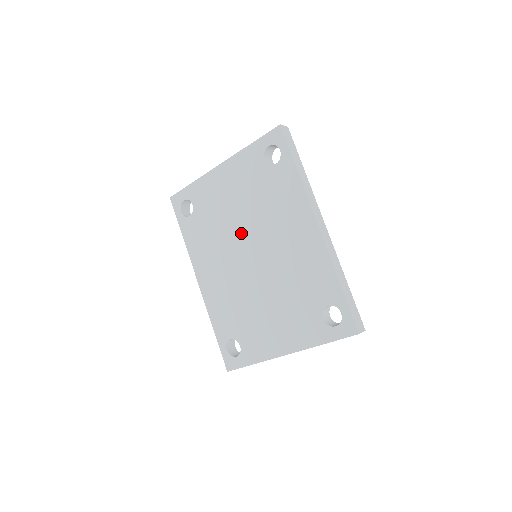
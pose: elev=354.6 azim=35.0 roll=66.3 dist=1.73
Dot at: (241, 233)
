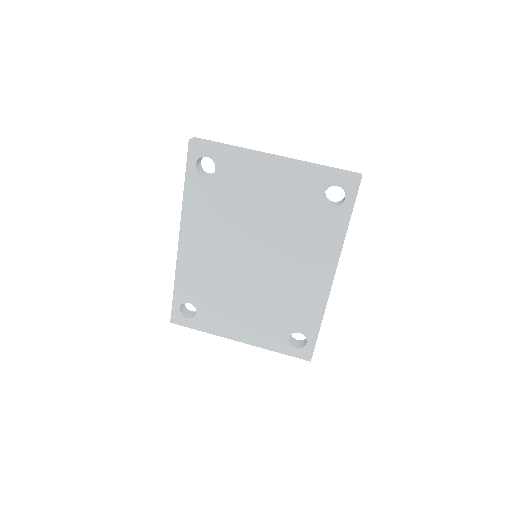
Dot at: (256, 234)
